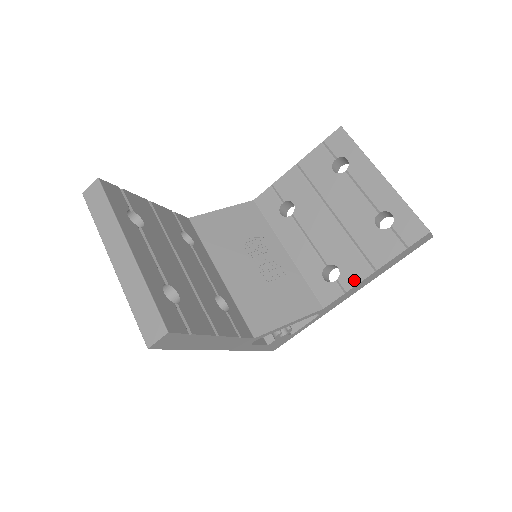
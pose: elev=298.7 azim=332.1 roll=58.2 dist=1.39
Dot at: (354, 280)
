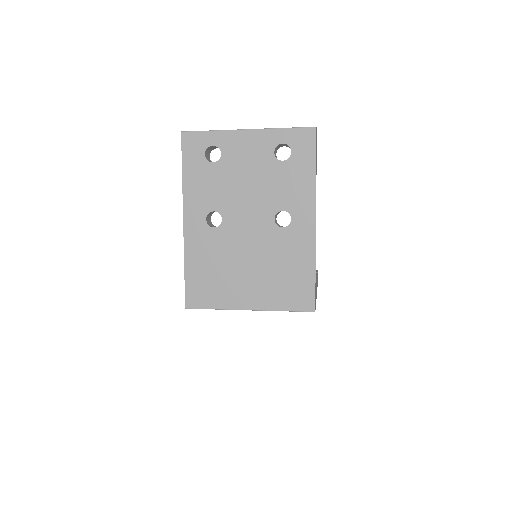
Dot at: occluded
